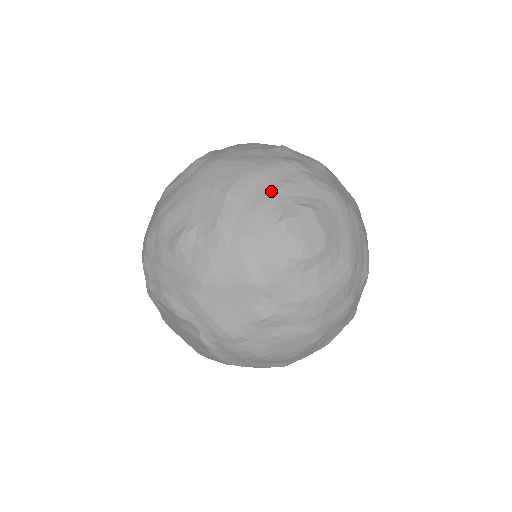
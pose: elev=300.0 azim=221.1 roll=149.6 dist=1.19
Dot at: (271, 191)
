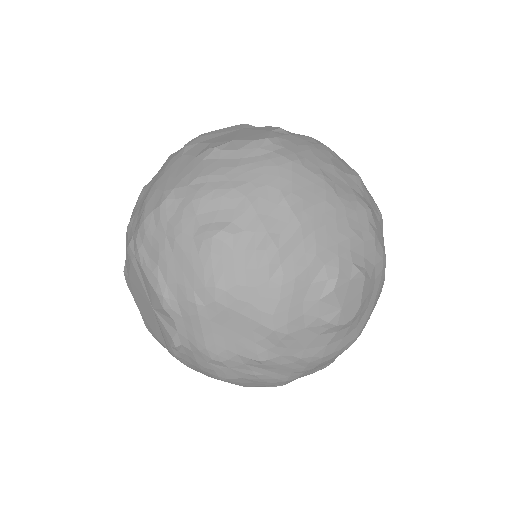
Dot at: (338, 237)
